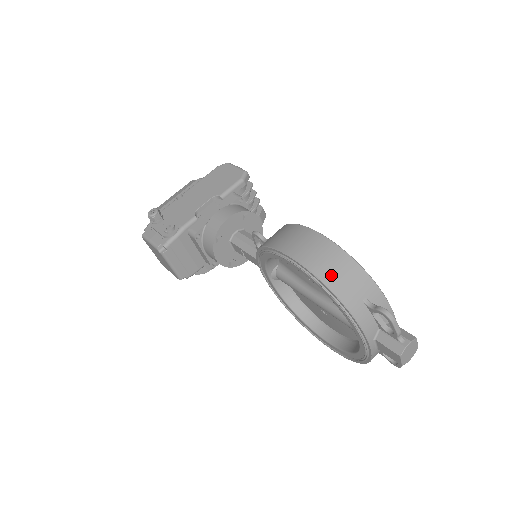
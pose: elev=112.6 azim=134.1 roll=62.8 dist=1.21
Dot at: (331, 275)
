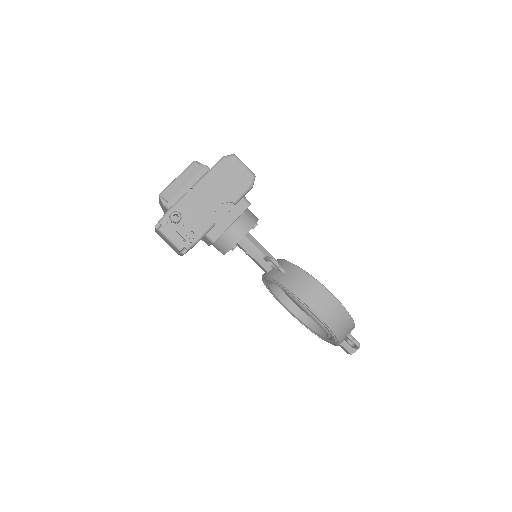
Dot at: (338, 328)
